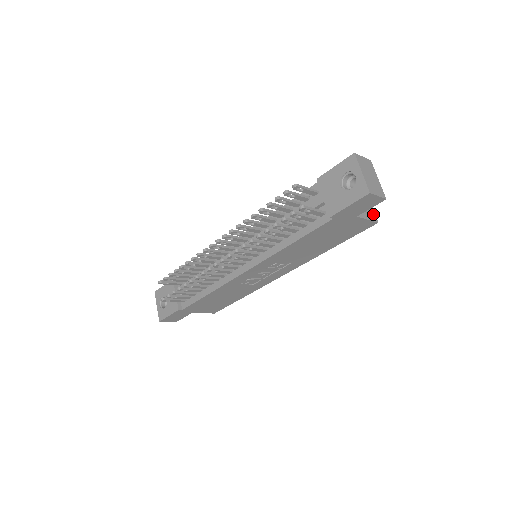
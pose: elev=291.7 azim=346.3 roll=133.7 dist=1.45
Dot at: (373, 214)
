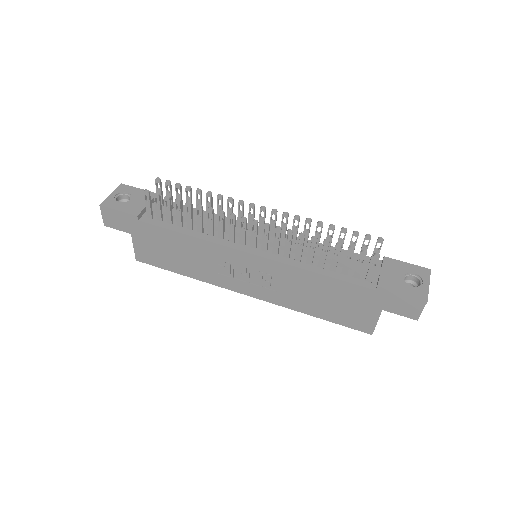
Dot at: occluded
